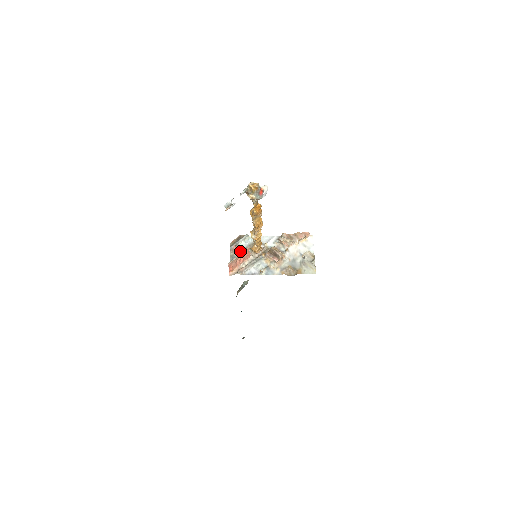
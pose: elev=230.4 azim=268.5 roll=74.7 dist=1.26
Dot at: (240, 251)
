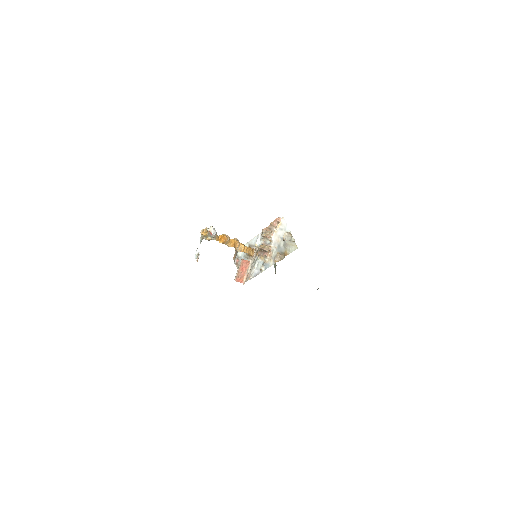
Dot at: occluded
